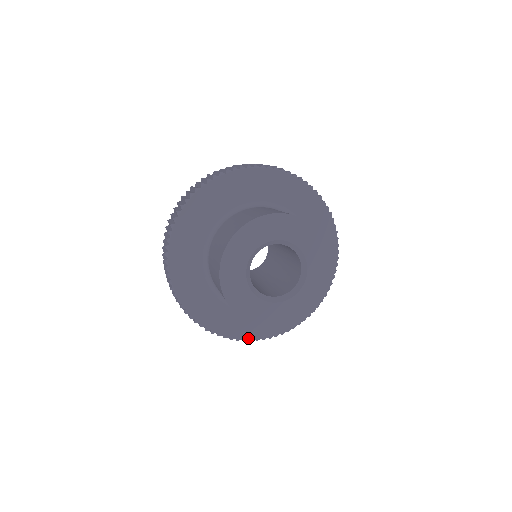
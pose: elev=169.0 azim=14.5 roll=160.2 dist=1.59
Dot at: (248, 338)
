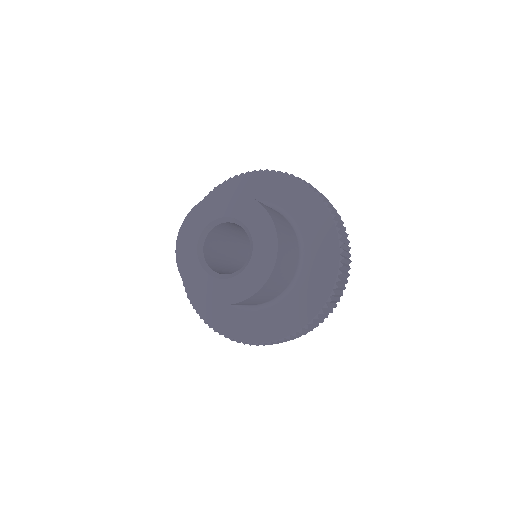
Dot at: (200, 313)
